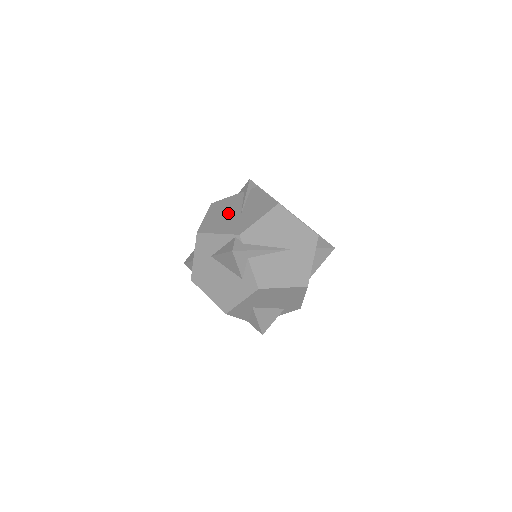
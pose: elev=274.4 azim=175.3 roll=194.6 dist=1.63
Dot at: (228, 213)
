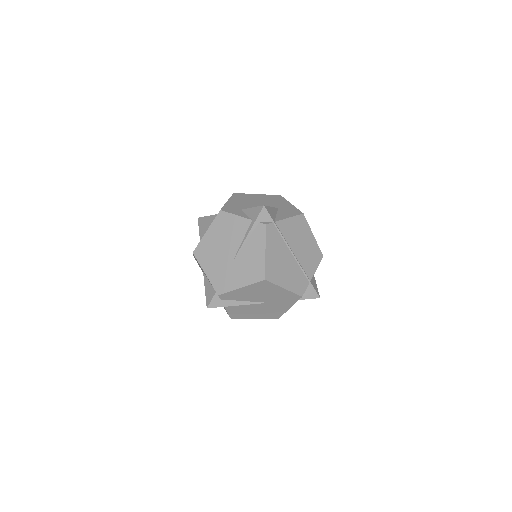
Dot at: (224, 248)
